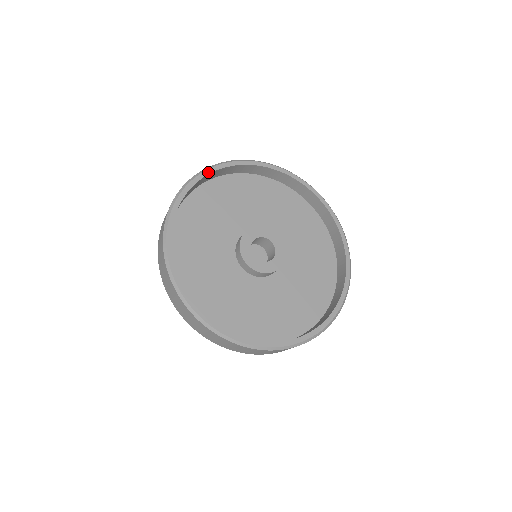
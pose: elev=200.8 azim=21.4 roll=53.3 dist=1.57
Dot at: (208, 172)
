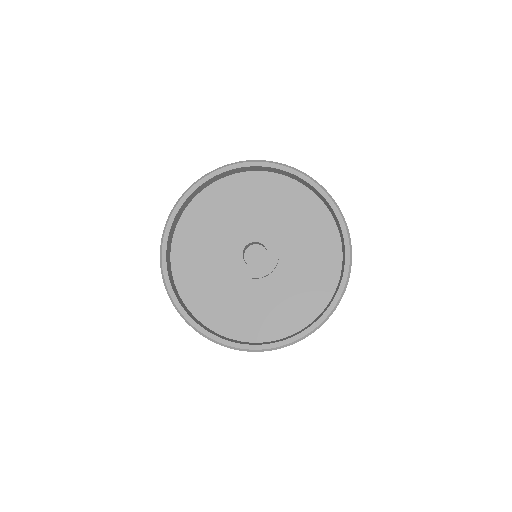
Dot at: (185, 198)
